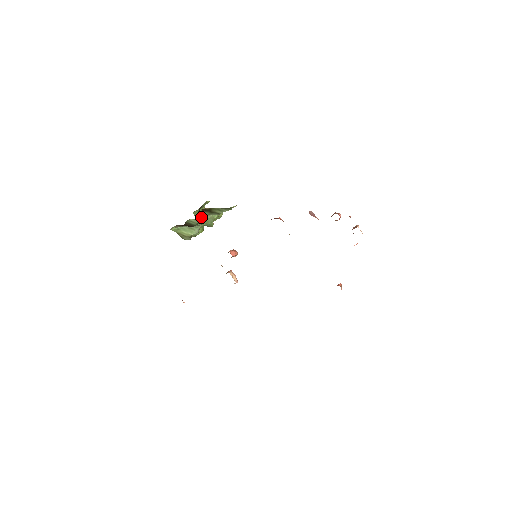
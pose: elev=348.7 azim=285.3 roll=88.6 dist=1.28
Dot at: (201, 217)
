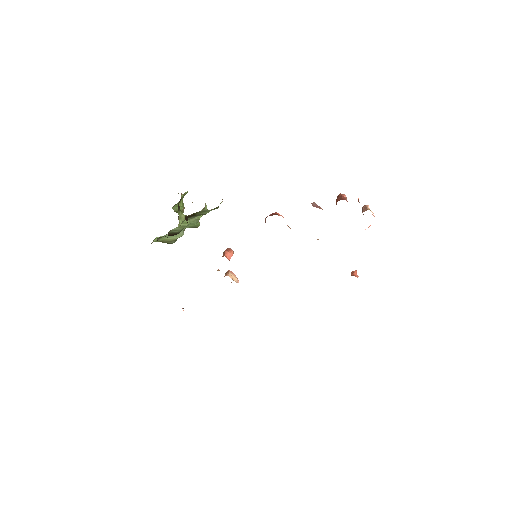
Dot at: (185, 223)
